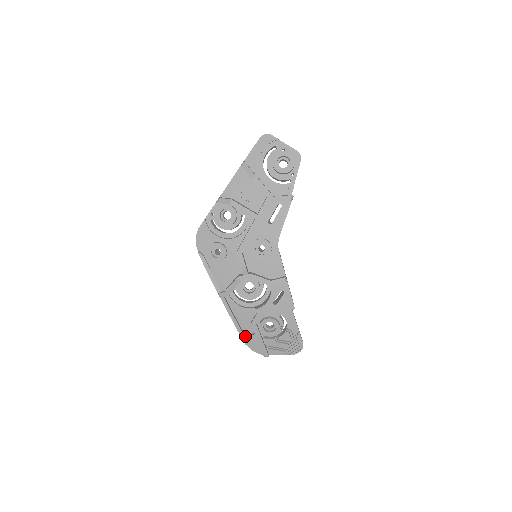
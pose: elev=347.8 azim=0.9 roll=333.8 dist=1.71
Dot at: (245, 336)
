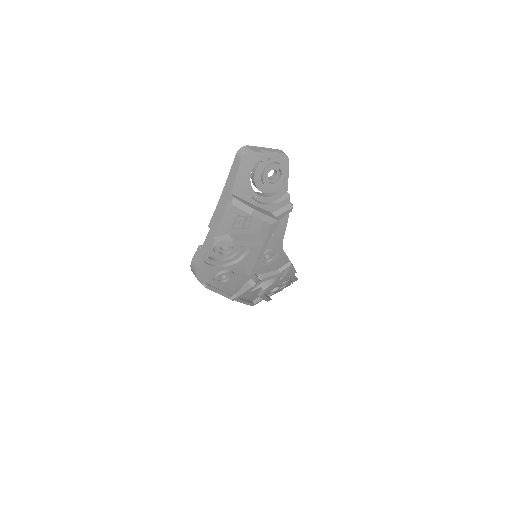
Dot at: (252, 302)
